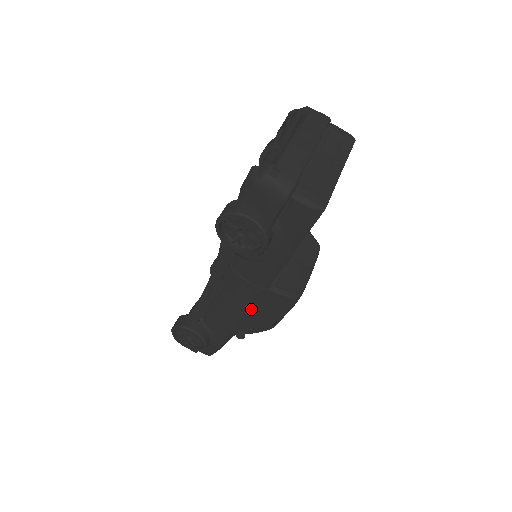
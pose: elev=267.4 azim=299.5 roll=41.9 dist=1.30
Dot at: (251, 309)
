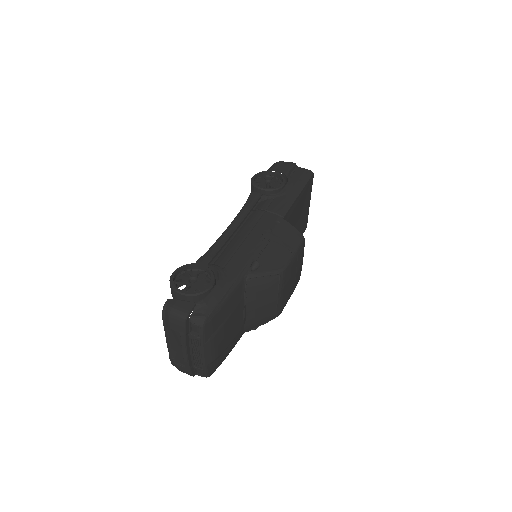
Dot at: (268, 237)
